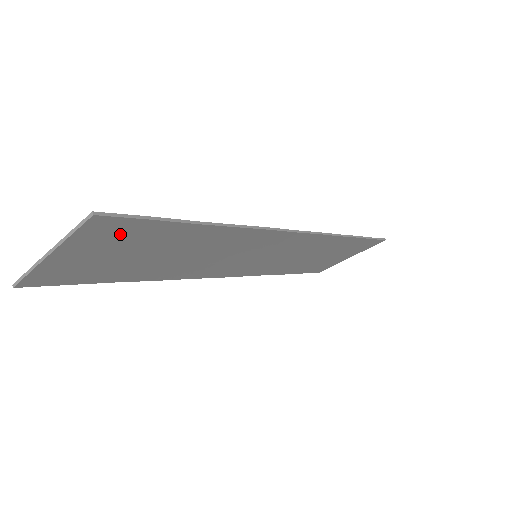
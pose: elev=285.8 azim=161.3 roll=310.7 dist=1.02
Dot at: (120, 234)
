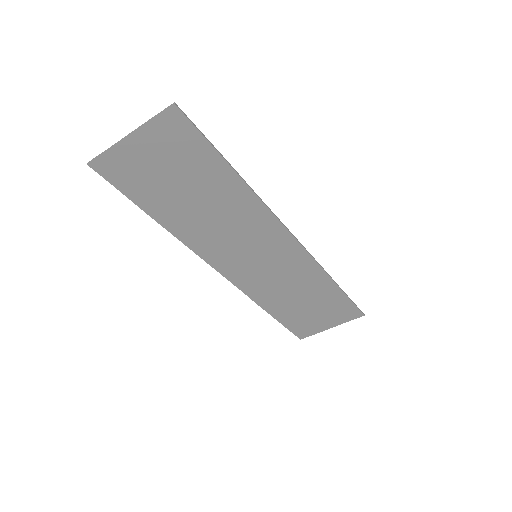
Dot at: (179, 141)
